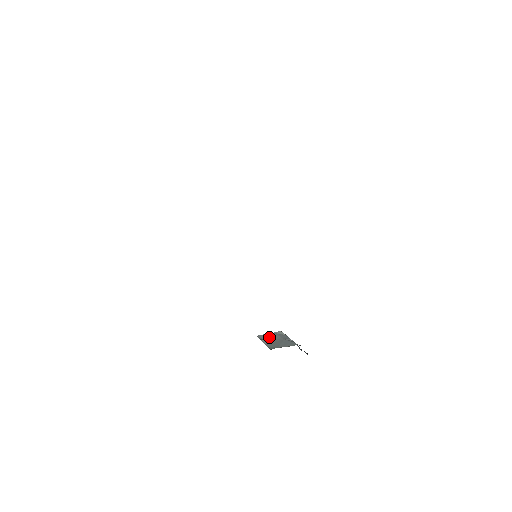
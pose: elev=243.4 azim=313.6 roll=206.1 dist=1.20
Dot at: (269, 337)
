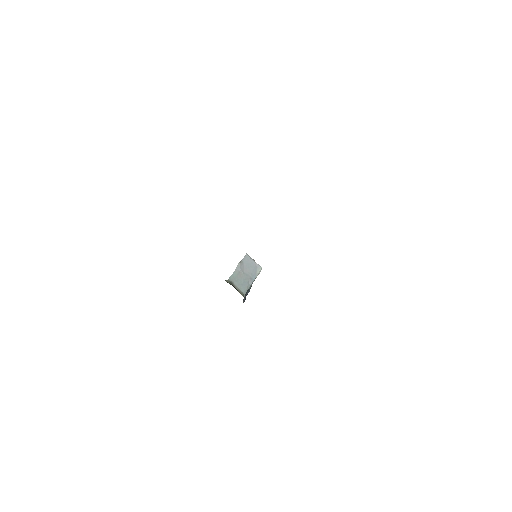
Dot at: (248, 265)
